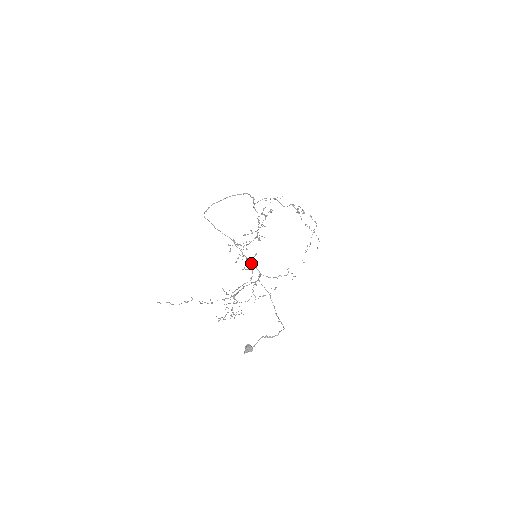
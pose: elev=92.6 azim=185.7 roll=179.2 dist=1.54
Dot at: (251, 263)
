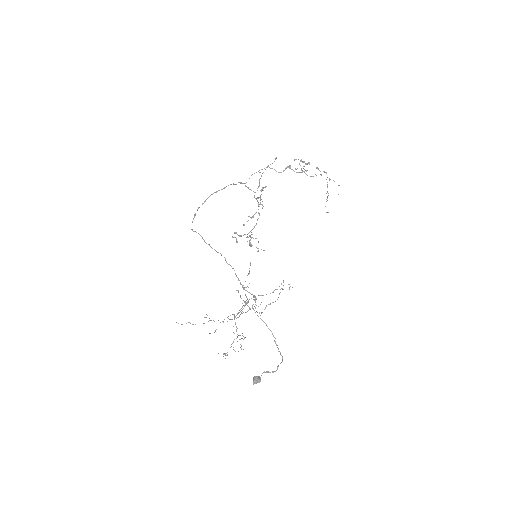
Dot at: (242, 286)
